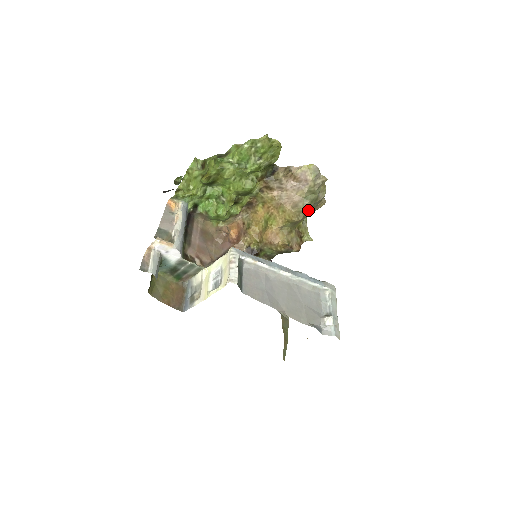
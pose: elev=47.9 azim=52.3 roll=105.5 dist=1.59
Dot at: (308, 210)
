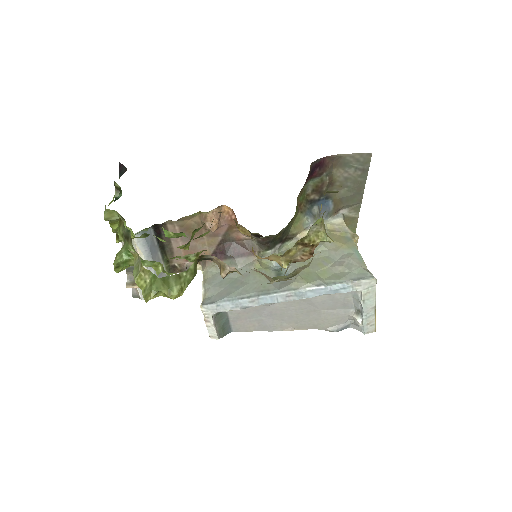
Dot at: occluded
